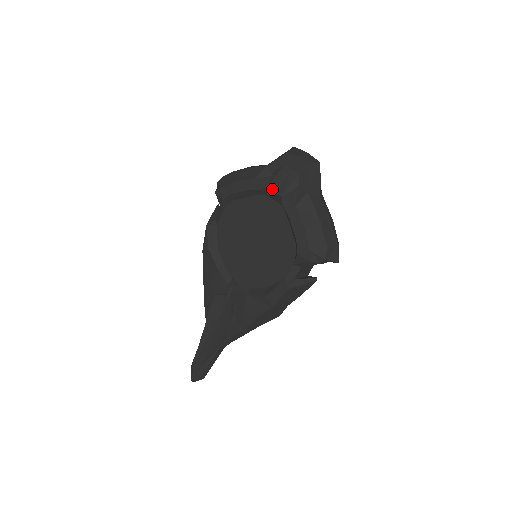
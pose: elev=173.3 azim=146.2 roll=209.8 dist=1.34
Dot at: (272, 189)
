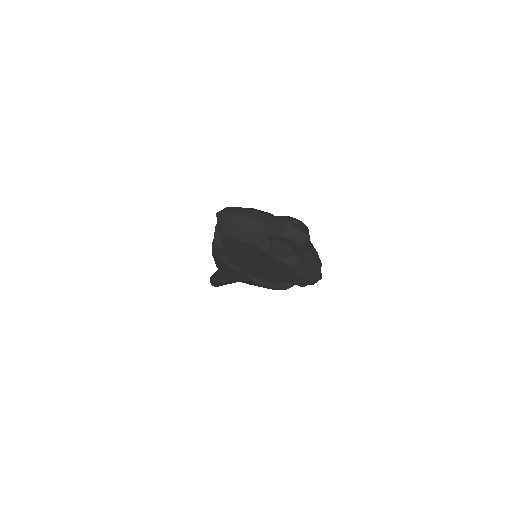
Dot at: (272, 255)
